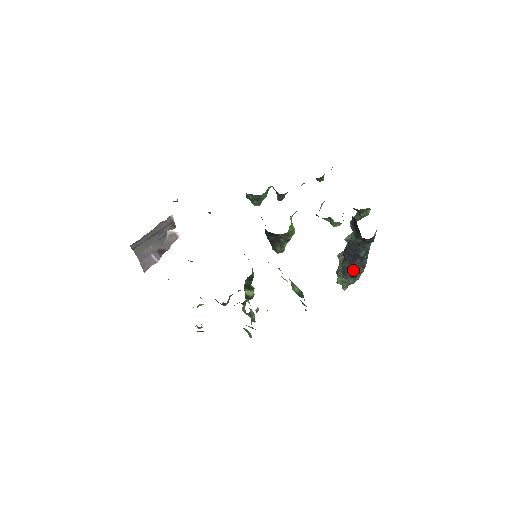
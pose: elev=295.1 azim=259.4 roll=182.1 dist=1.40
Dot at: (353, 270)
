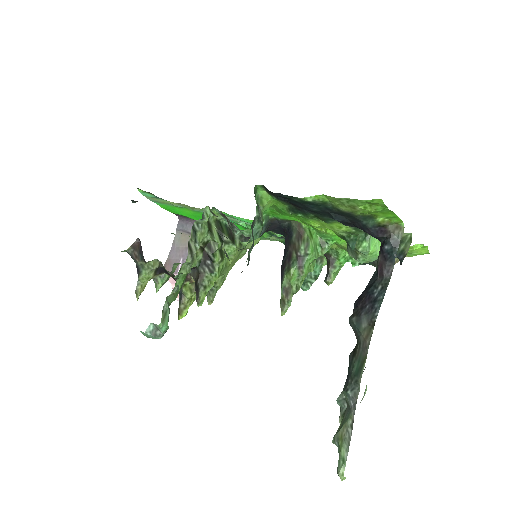
Dot at: (359, 350)
